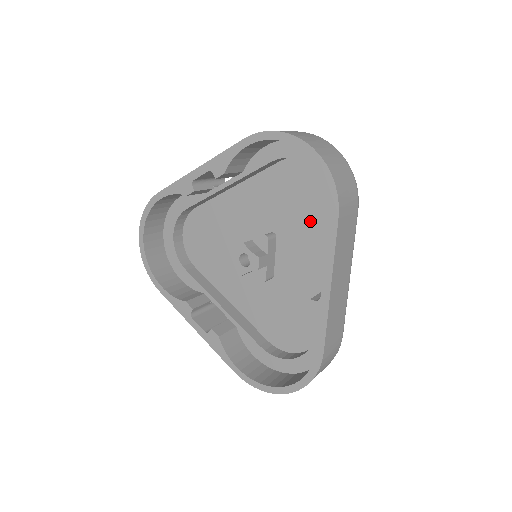
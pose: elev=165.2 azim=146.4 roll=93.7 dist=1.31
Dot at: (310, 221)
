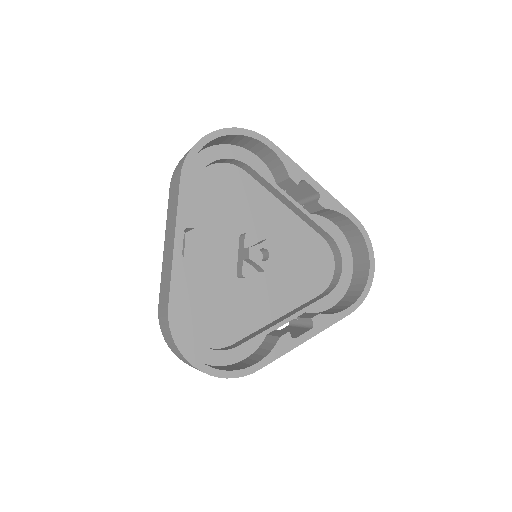
Dot at: (246, 197)
